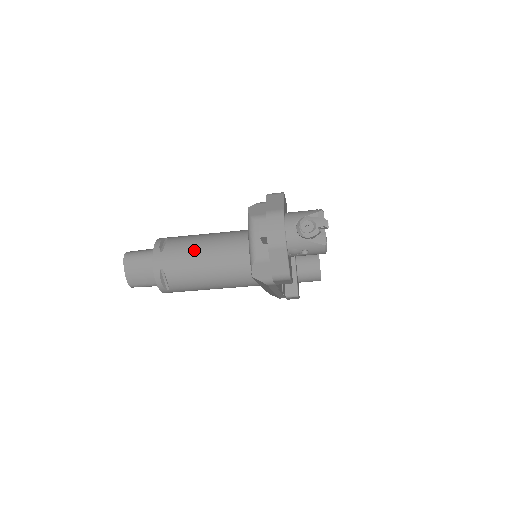
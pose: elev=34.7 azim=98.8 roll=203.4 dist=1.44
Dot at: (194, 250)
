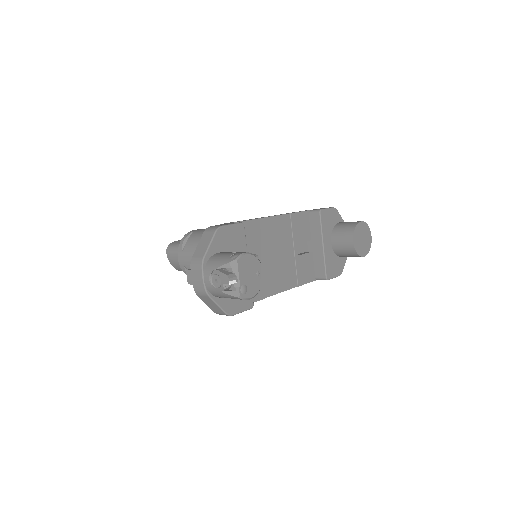
Dot at: occluded
